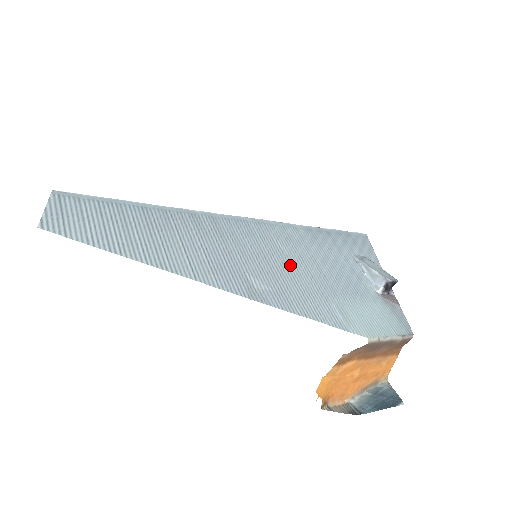
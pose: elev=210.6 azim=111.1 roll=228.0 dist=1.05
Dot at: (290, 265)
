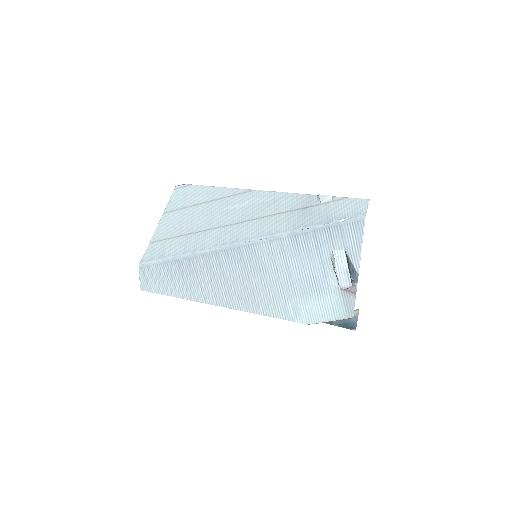
Dot at: (266, 278)
